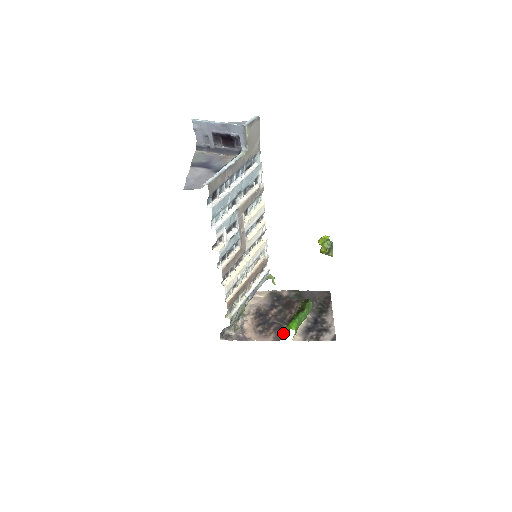
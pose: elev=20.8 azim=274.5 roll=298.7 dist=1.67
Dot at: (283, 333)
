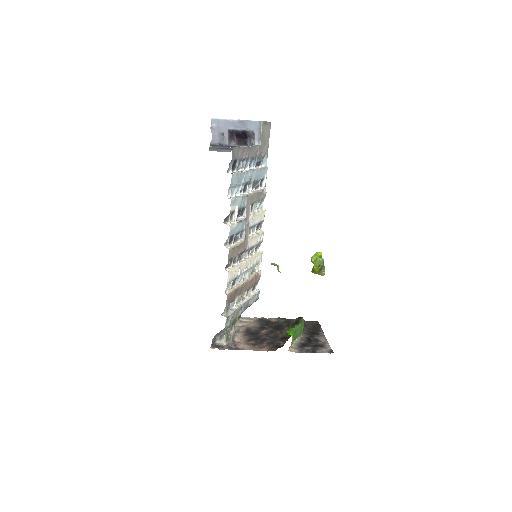
Dot at: (277, 346)
